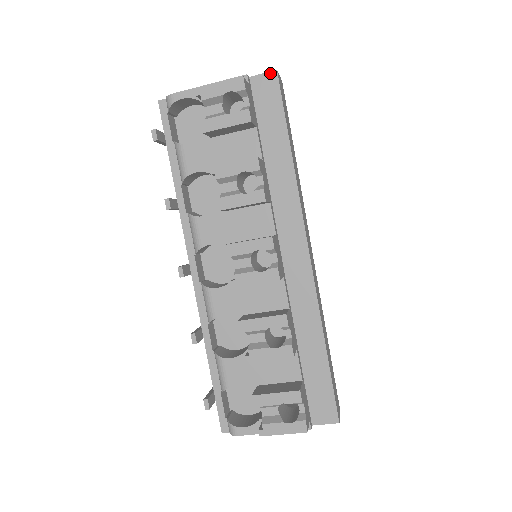
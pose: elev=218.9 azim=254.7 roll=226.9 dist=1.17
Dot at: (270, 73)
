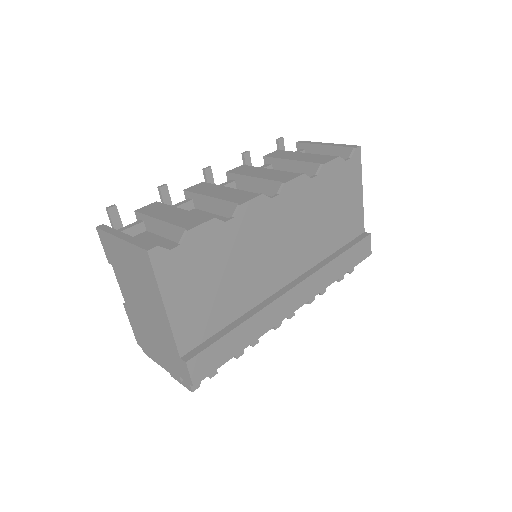
Dot at: (191, 384)
